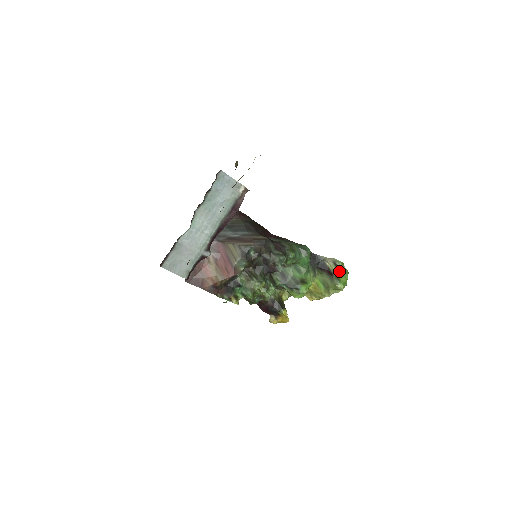
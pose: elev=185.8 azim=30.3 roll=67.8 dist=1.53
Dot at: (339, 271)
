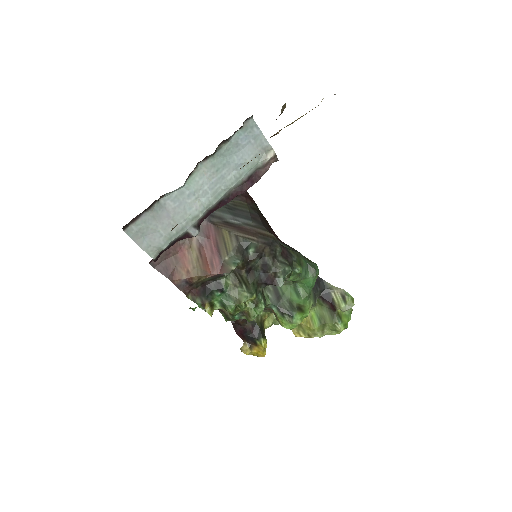
Dot at: (346, 307)
